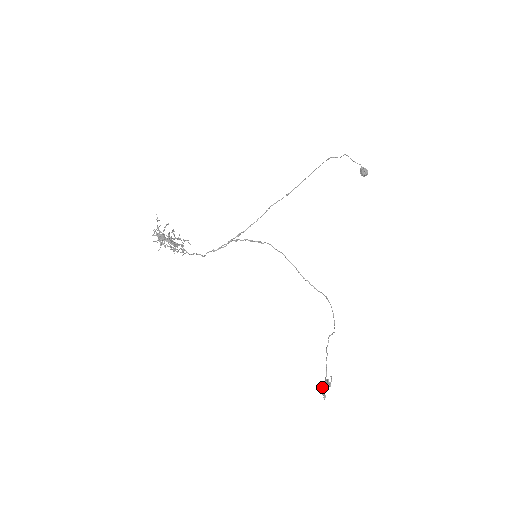
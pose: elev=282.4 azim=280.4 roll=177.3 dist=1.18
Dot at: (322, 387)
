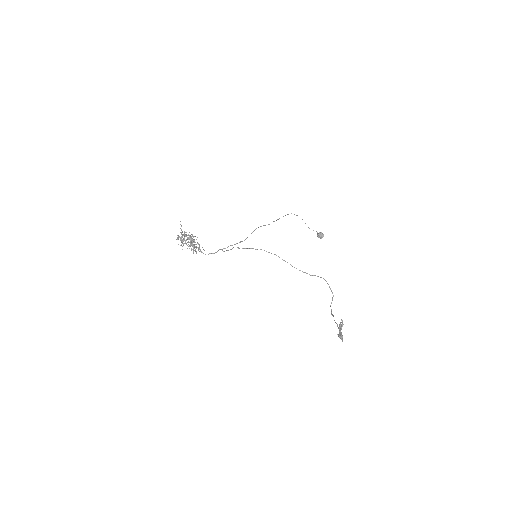
Dot at: (337, 334)
